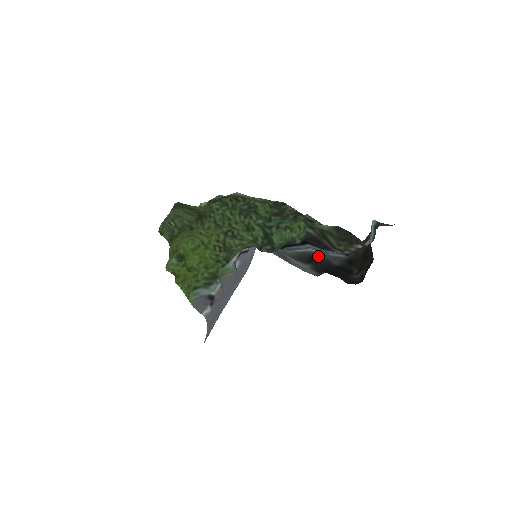
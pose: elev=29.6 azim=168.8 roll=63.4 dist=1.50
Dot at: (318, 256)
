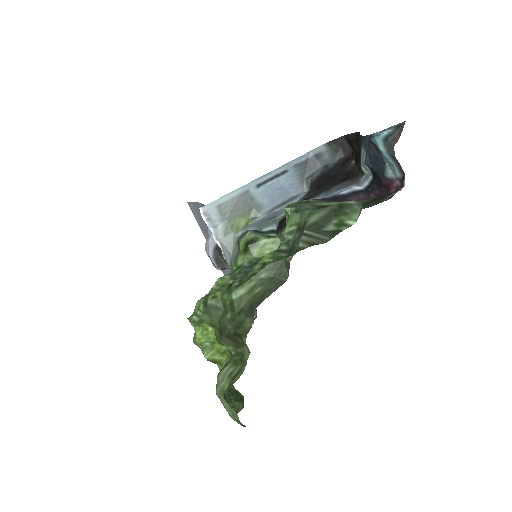
Dot at: (315, 197)
